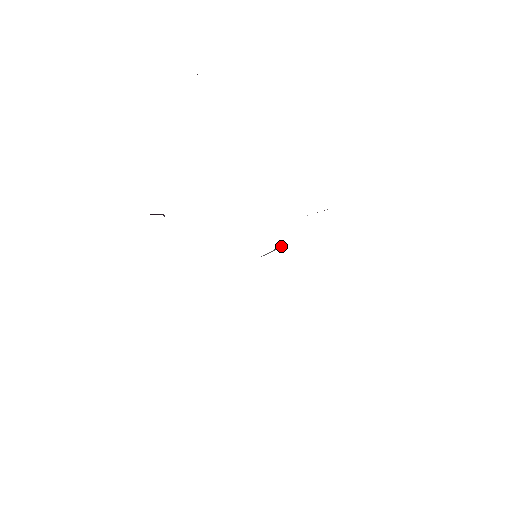
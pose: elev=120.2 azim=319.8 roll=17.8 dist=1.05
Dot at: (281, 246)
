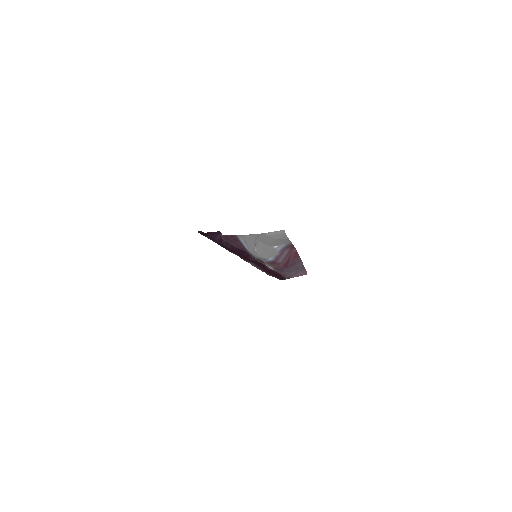
Dot at: (282, 232)
